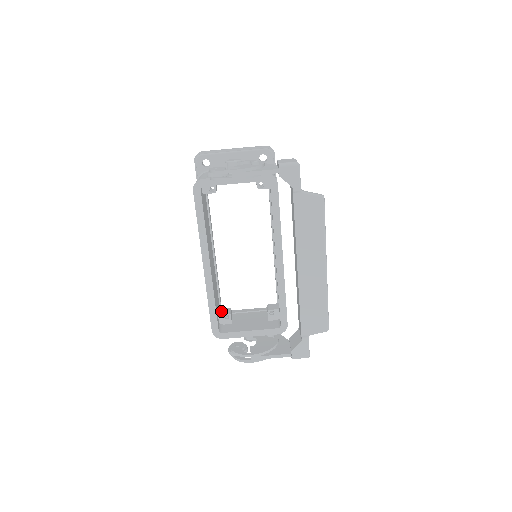
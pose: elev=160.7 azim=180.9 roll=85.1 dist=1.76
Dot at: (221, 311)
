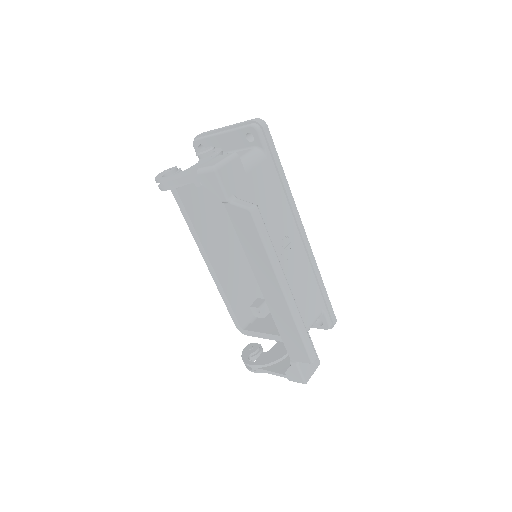
Dot at: (255, 303)
